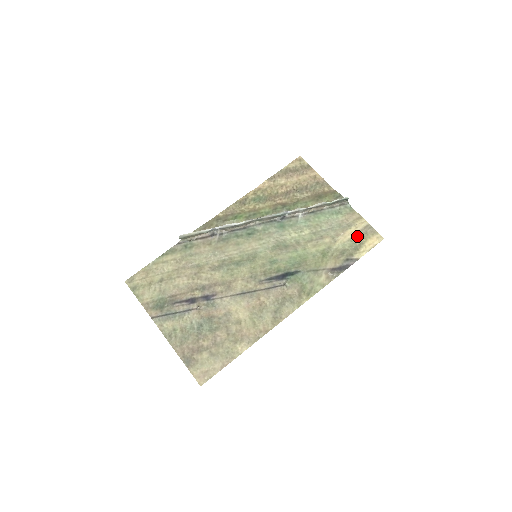
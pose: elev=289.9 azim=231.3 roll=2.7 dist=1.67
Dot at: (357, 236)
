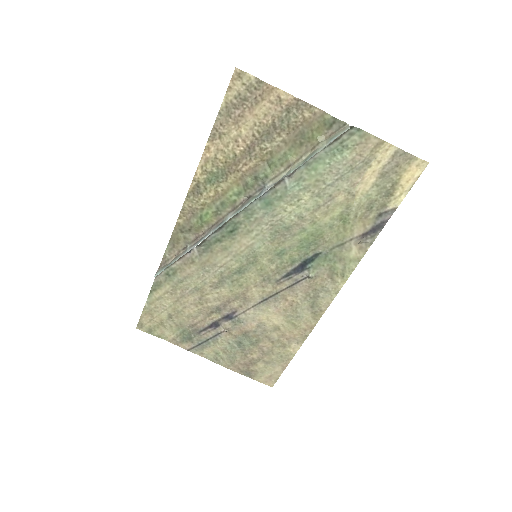
Dot at: (384, 175)
